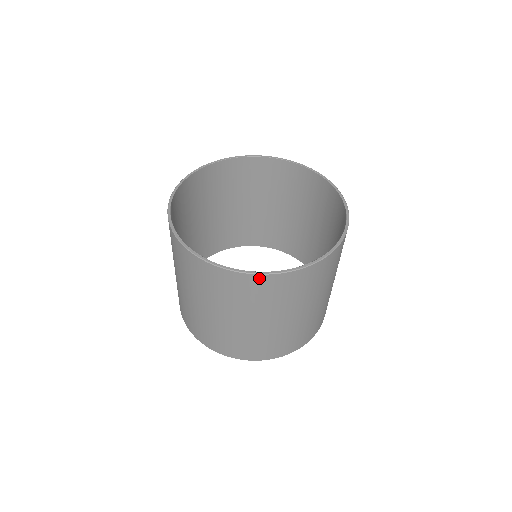
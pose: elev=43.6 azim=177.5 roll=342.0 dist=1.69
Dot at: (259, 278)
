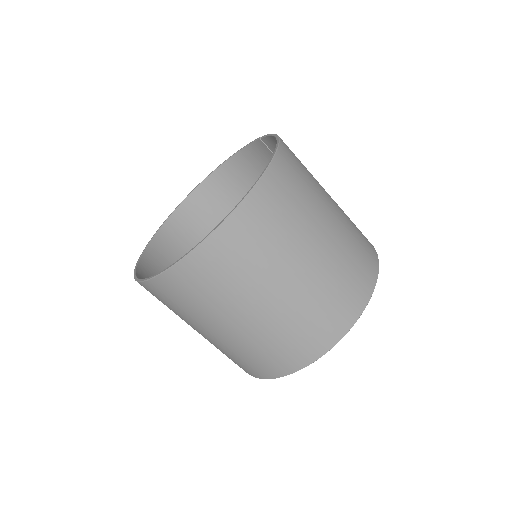
Dot at: (270, 175)
